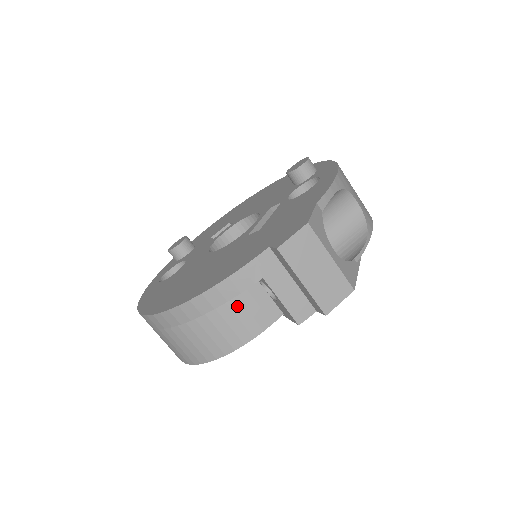
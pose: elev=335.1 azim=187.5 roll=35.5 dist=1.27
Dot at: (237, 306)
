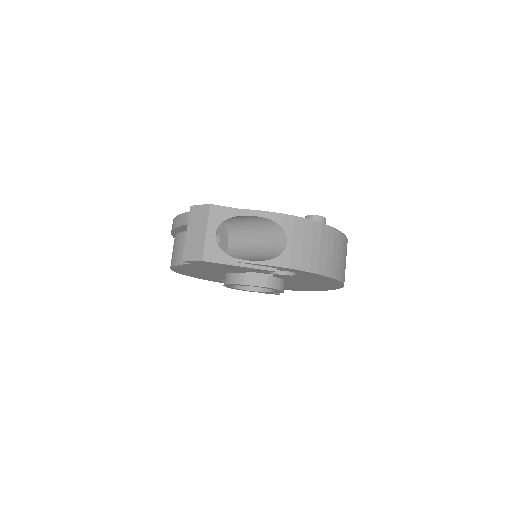
Dot at: occluded
